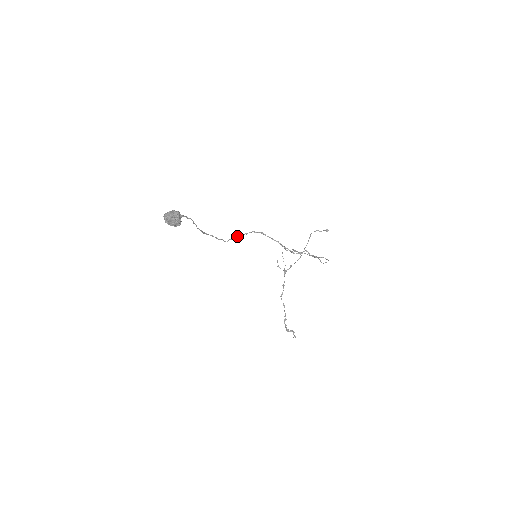
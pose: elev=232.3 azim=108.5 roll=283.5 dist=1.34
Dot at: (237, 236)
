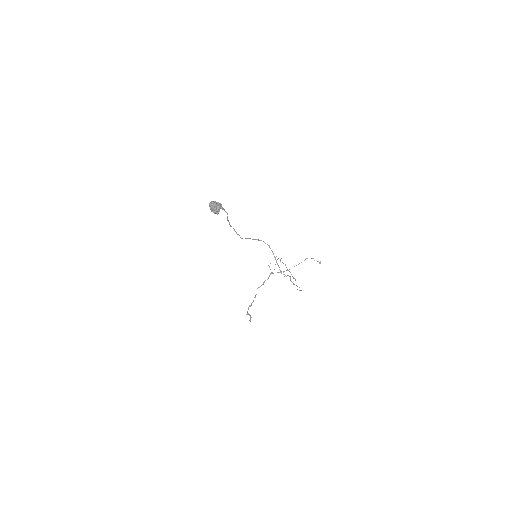
Dot at: occluded
